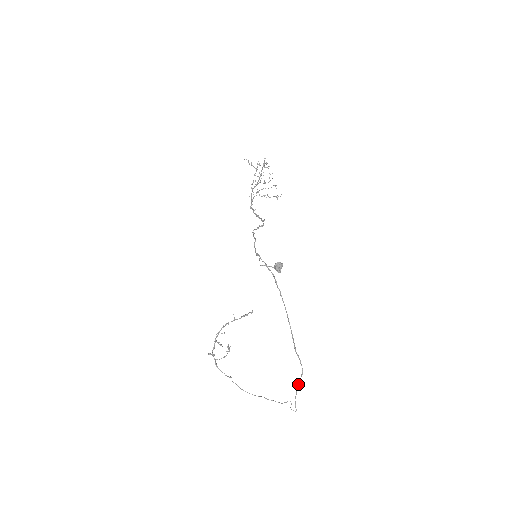
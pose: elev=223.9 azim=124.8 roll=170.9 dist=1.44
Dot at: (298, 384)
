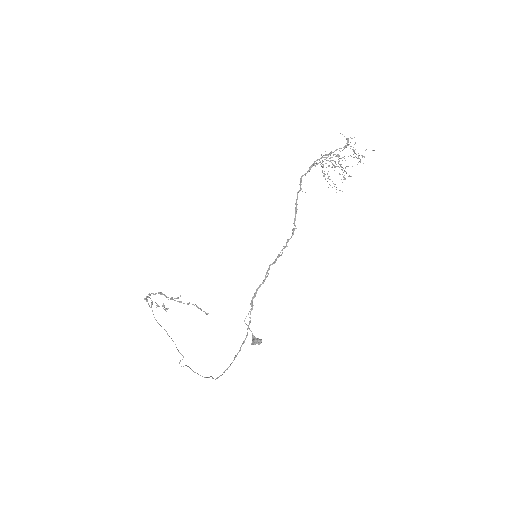
Dot at: (197, 373)
